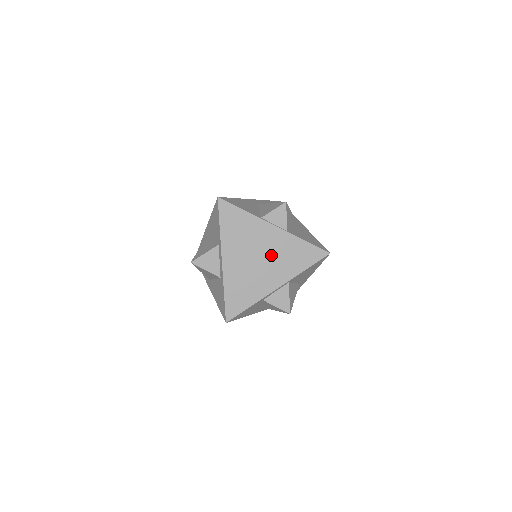
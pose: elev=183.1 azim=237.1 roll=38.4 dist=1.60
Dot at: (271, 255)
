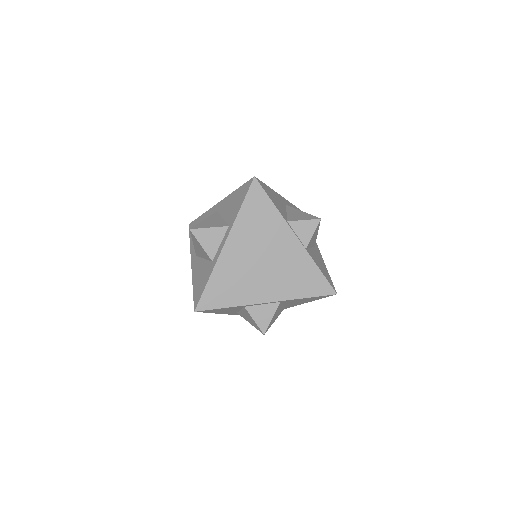
Dot at: (277, 265)
